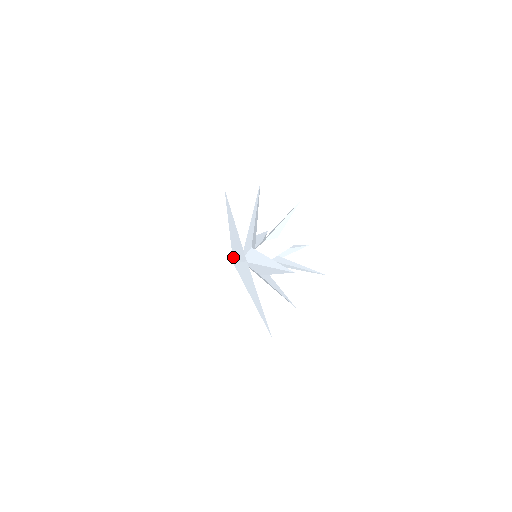
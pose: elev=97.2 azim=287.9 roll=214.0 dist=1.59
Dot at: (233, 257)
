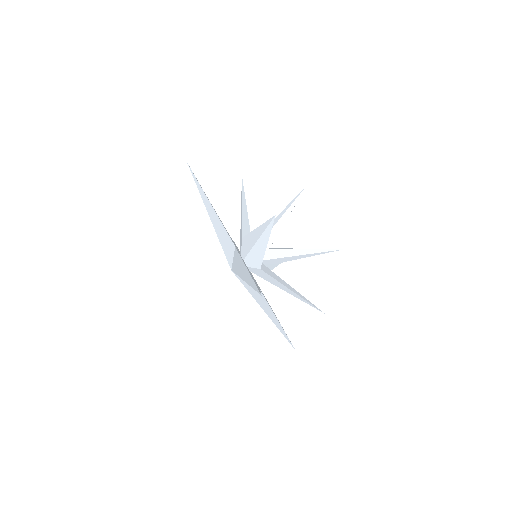
Dot at: (227, 259)
